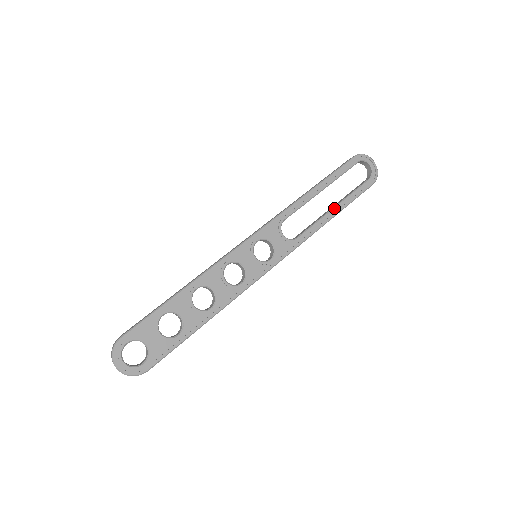
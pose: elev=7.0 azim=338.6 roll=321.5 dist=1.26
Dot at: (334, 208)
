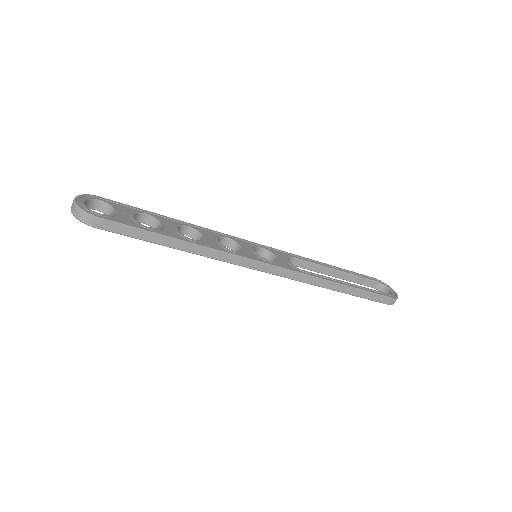
Dot at: (347, 282)
